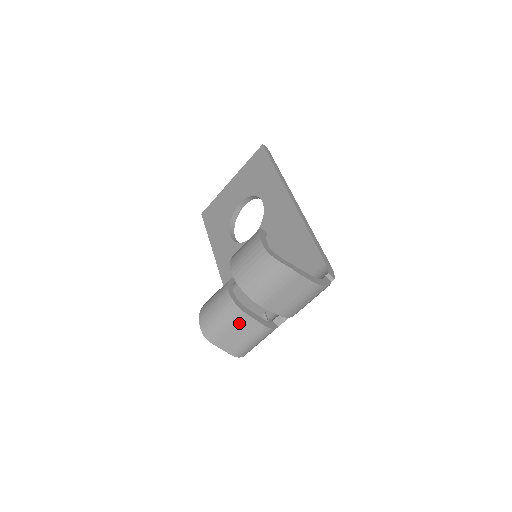
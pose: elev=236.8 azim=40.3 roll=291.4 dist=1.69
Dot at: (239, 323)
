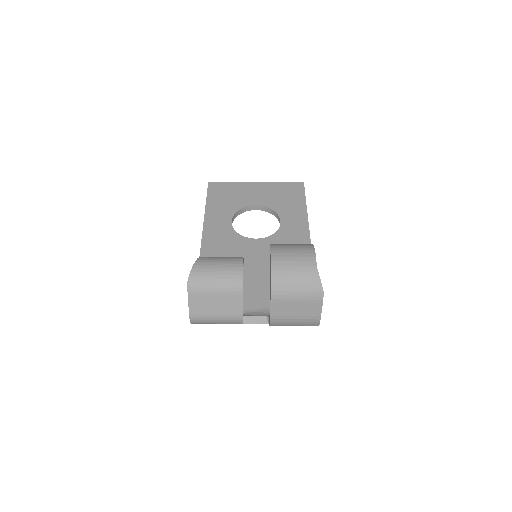
Dot at: (228, 296)
